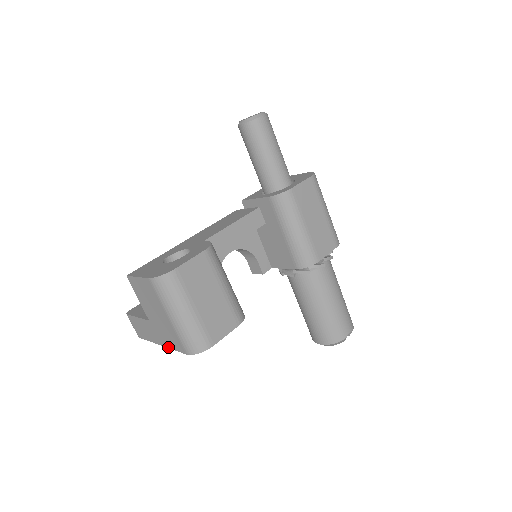
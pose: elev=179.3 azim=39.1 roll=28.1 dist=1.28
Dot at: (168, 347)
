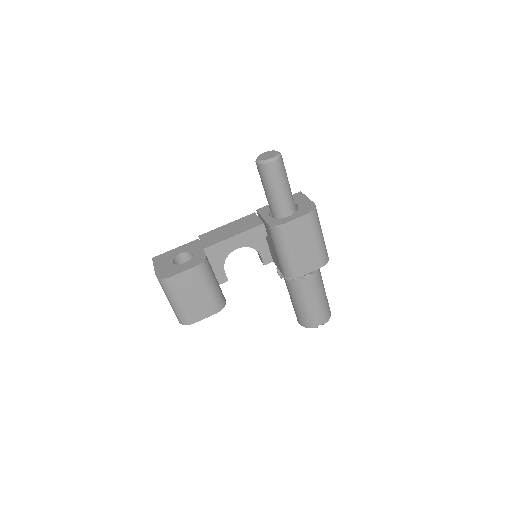
Dot at: occluded
